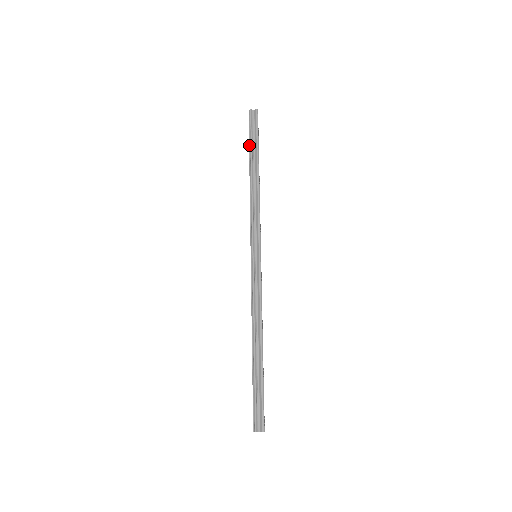
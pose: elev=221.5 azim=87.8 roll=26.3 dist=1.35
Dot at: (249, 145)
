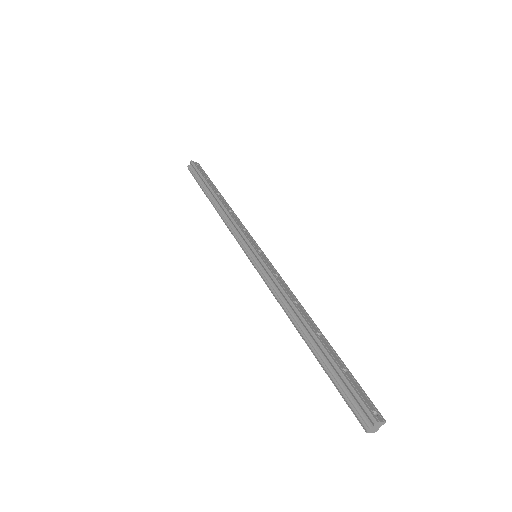
Dot at: occluded
